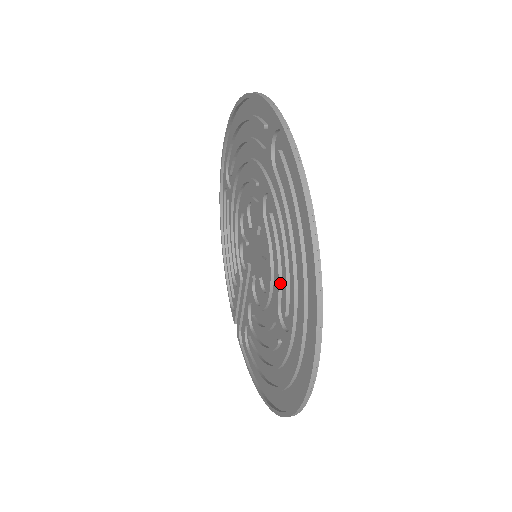
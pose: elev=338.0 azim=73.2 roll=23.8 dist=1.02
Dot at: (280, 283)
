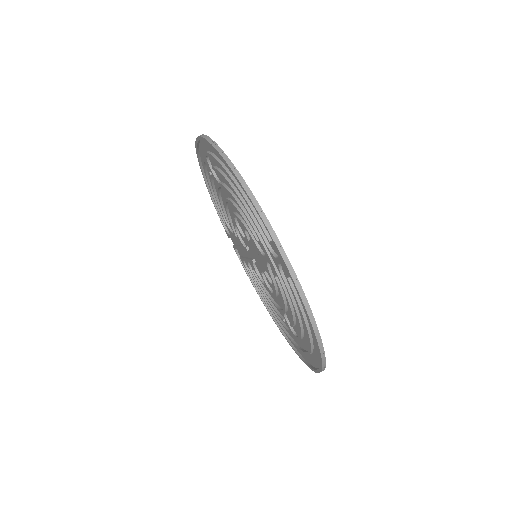
Dot at: (286, 310)
